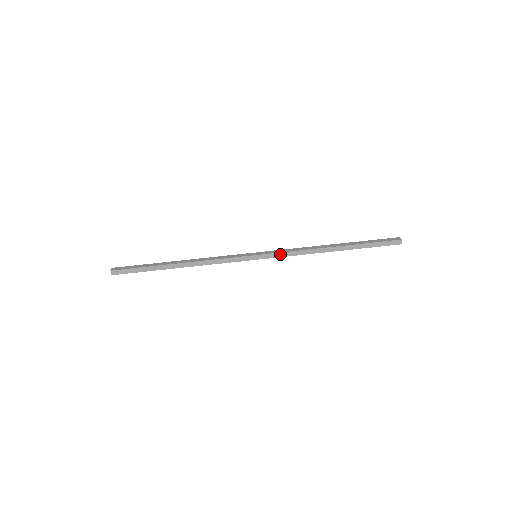
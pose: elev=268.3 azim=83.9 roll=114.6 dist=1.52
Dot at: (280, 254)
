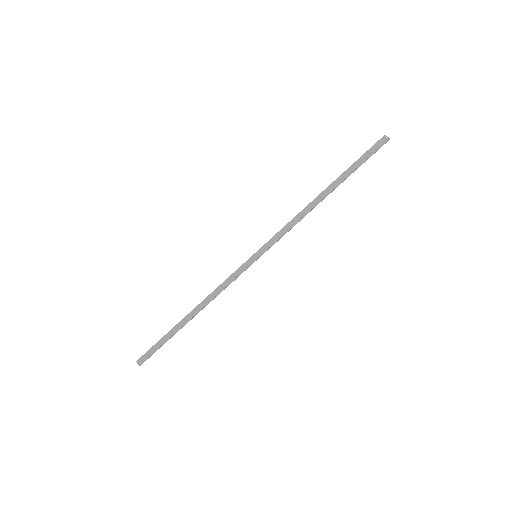
Dot at: (276, 237)
